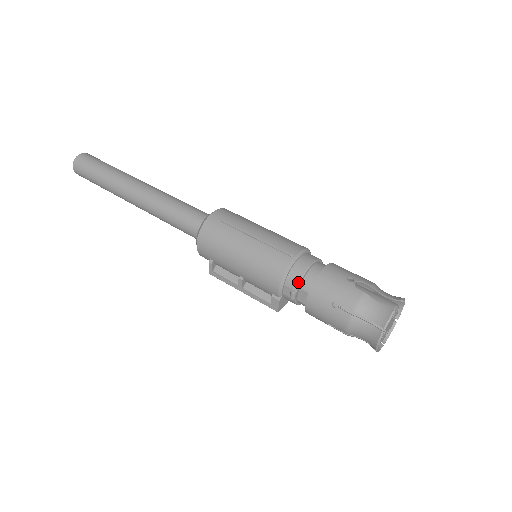
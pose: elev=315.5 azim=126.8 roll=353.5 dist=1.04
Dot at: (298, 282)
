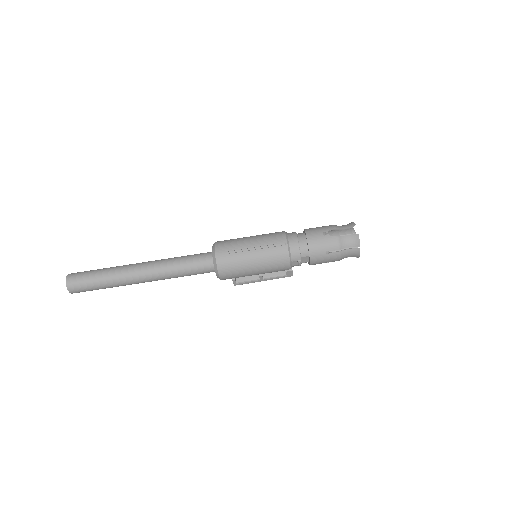
Dot at: (299, 255)
